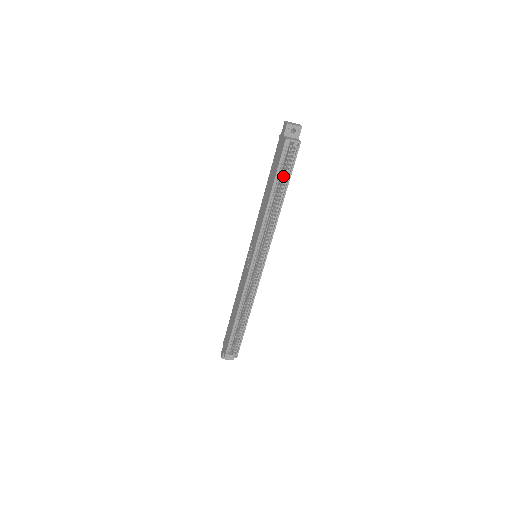
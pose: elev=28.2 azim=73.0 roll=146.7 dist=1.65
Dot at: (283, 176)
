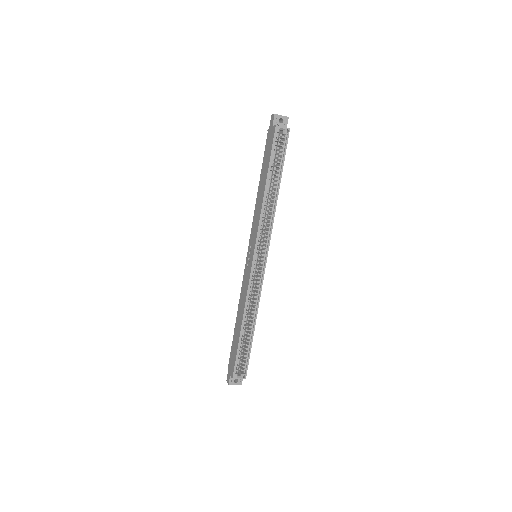
Dot at: (276, 165)
